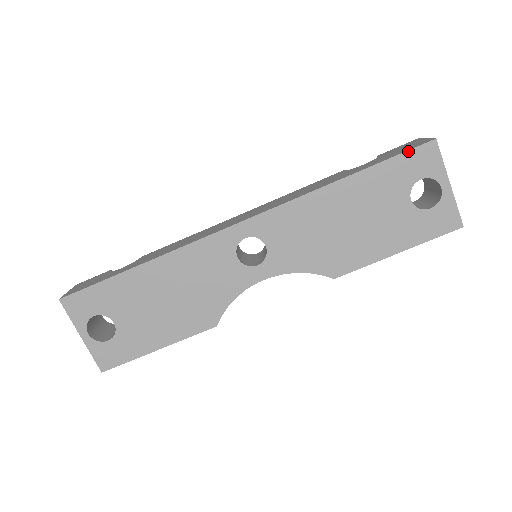
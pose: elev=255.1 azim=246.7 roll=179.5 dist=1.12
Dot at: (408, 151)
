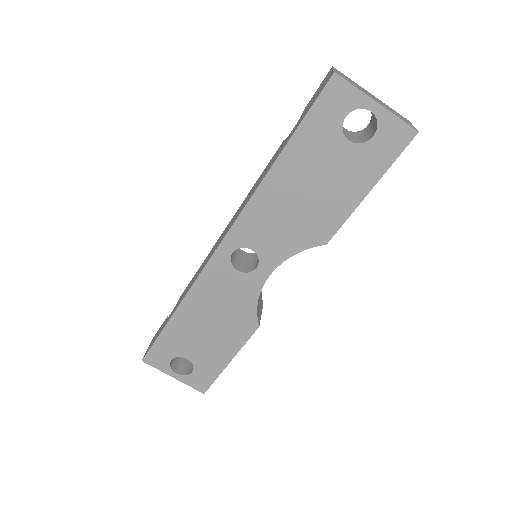
Dot at: (316, 101)
